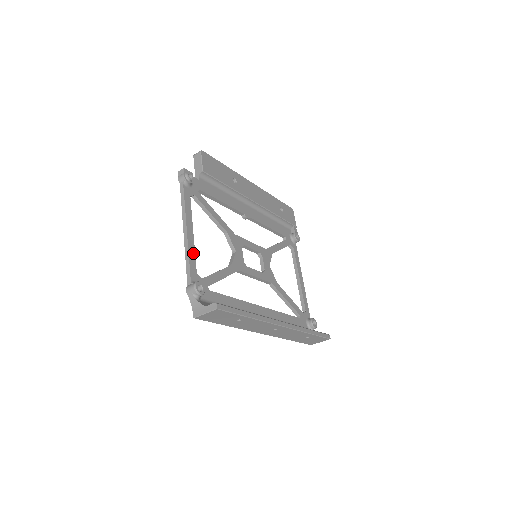
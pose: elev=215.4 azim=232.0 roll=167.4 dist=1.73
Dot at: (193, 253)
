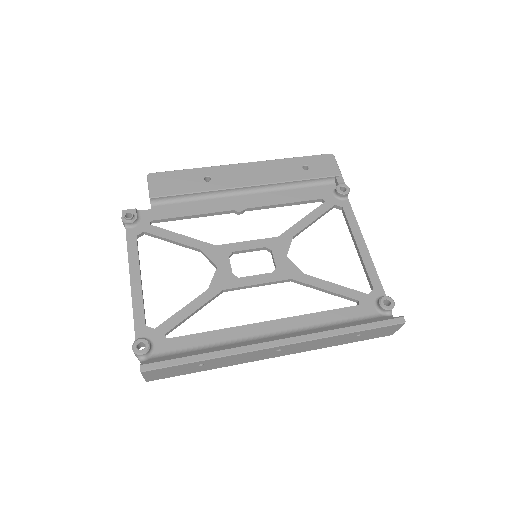
Dot at: (140, 303)
